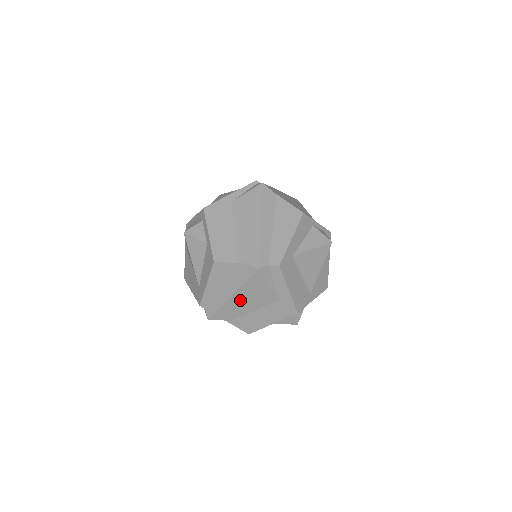
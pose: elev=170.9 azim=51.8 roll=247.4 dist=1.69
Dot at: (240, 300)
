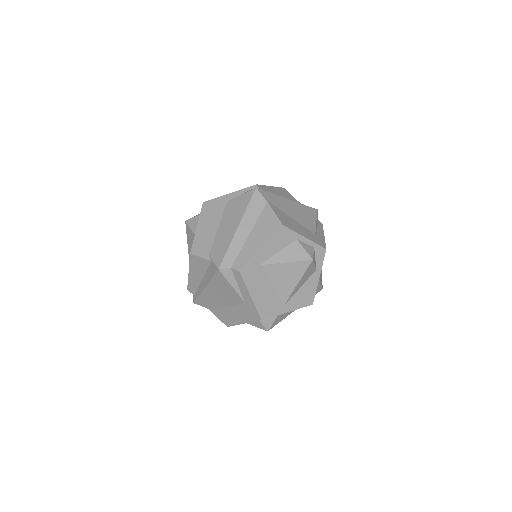
Dot at: (213, 293)
